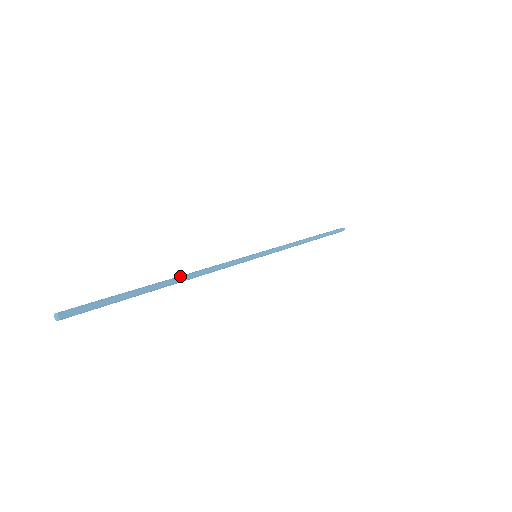
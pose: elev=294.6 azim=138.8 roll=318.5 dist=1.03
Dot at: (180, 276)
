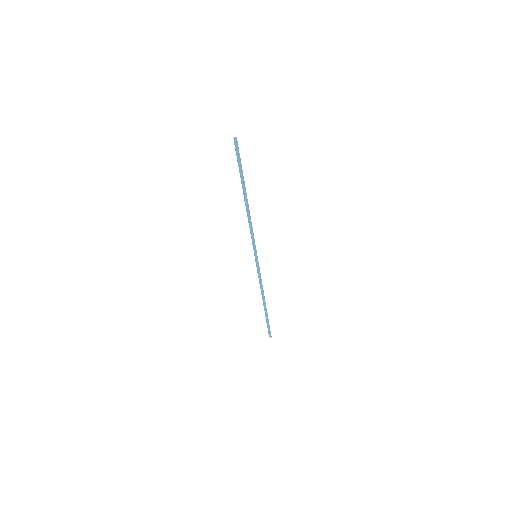
Dot at: (246, 202)
